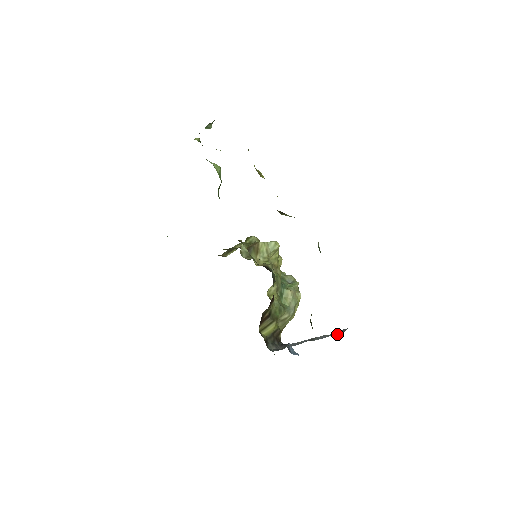
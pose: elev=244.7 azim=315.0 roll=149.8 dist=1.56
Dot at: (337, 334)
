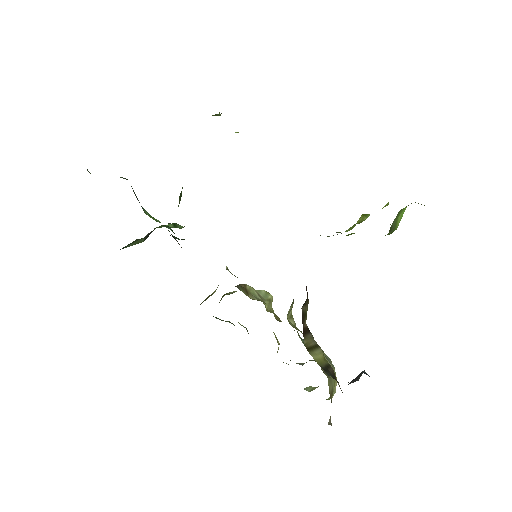
Dot at: occluded
